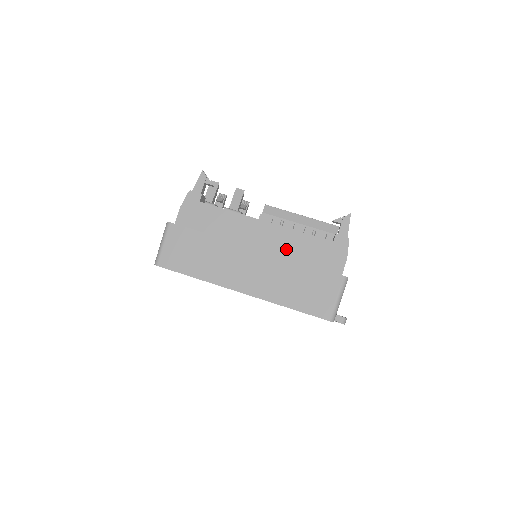
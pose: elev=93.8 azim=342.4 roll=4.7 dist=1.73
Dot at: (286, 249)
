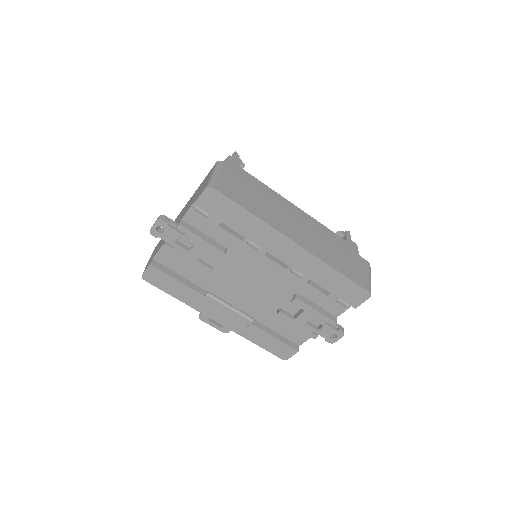
Dot at: occluded
